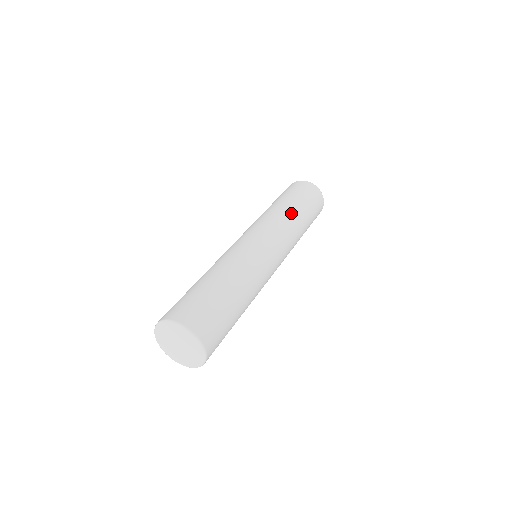
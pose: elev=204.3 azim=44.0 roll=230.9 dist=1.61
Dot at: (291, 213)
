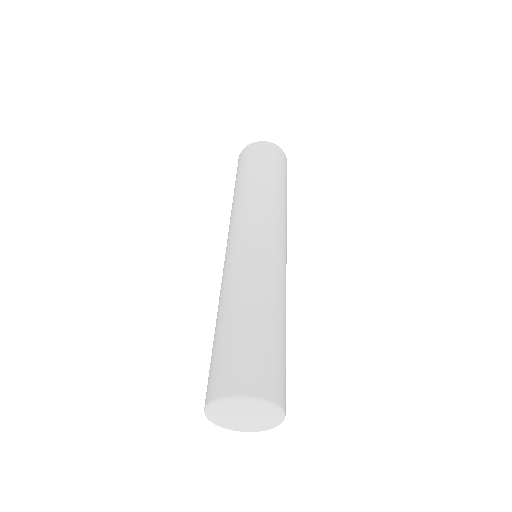
Dot at: (284, 200)
